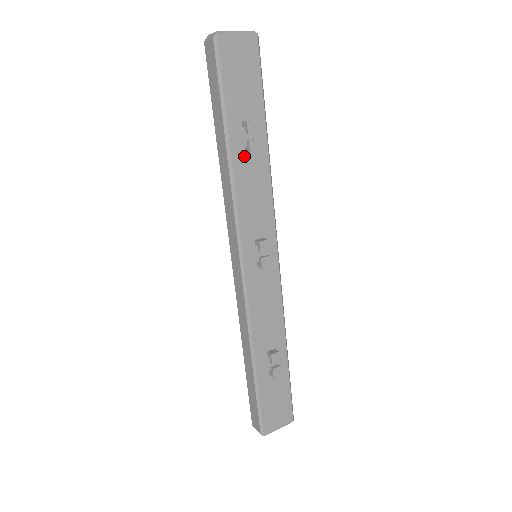
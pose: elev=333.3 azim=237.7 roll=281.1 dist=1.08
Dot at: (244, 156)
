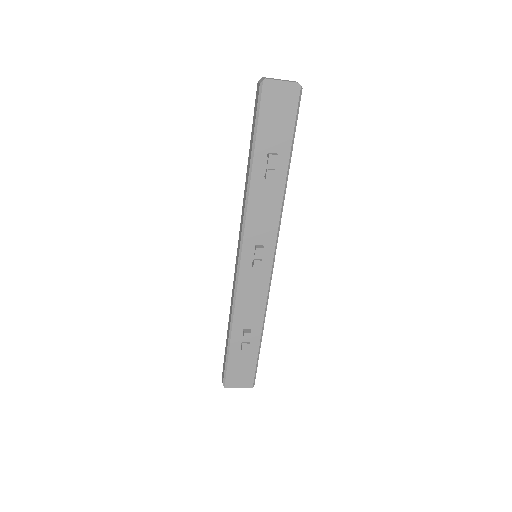
Dot at: (263, 179)
